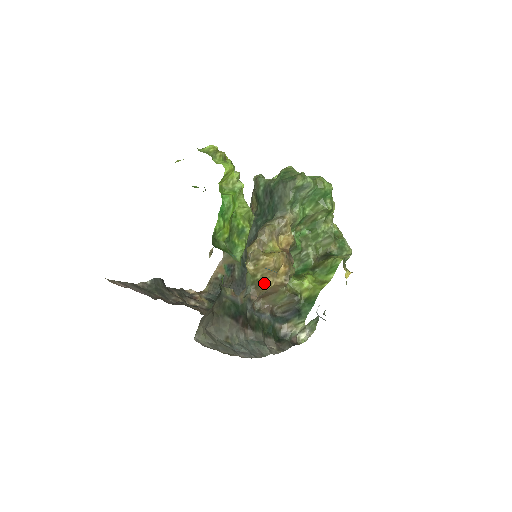
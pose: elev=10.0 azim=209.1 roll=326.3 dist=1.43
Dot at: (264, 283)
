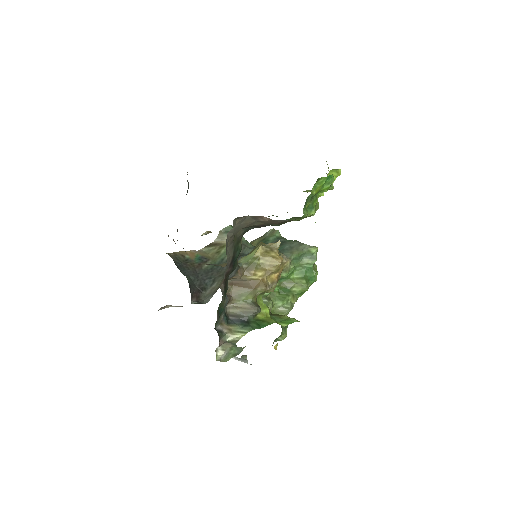
Dot at: (256, 271)
